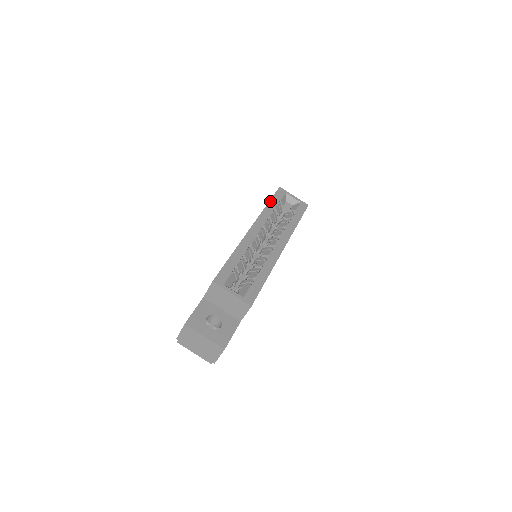
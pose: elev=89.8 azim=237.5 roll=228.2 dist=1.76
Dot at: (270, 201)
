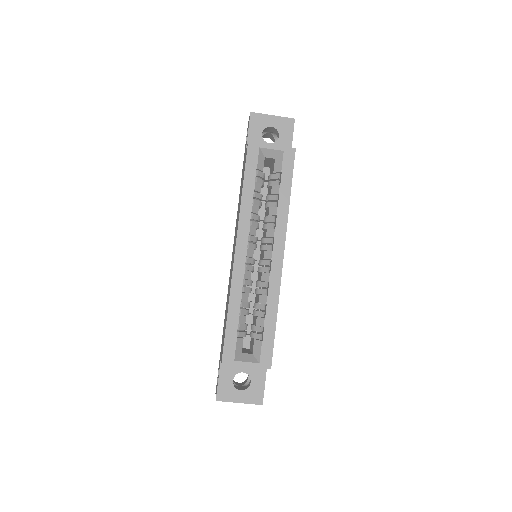
Dot at: (244, 183)
